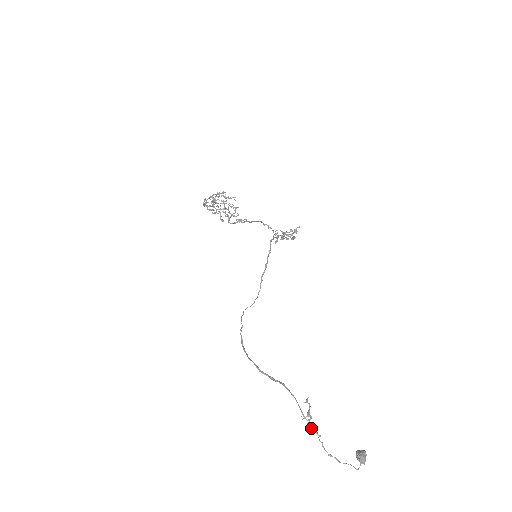
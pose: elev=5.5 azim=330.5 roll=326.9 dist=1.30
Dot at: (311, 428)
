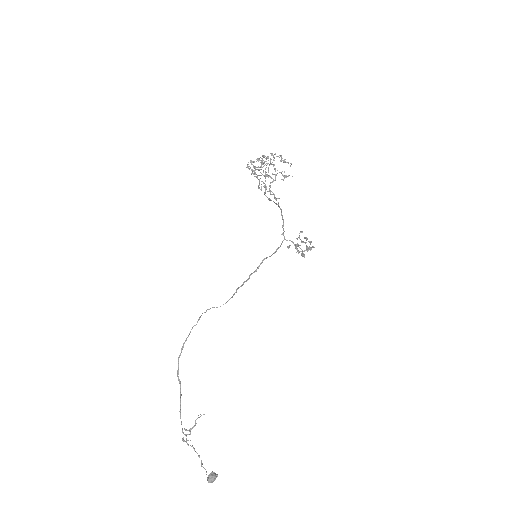
Dot at: (184, 441)
